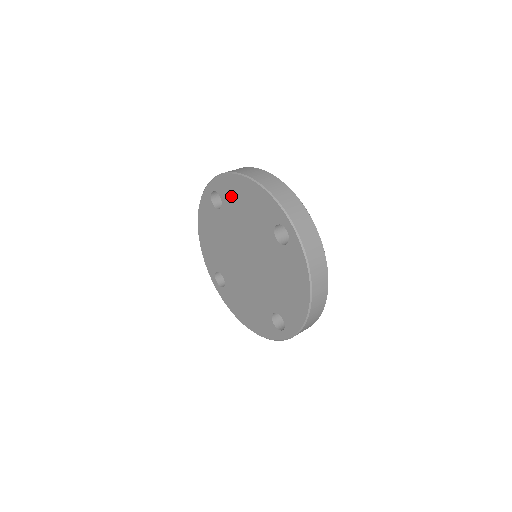
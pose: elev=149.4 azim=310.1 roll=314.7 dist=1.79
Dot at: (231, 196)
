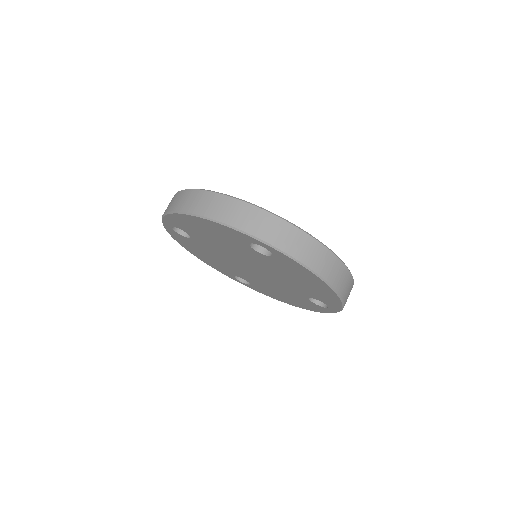
Dot at: (291, 269)
